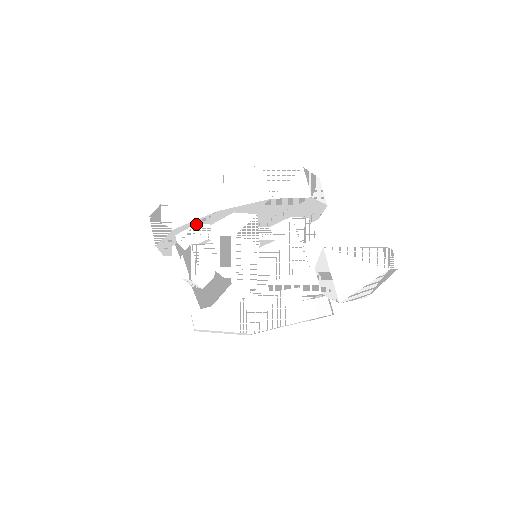
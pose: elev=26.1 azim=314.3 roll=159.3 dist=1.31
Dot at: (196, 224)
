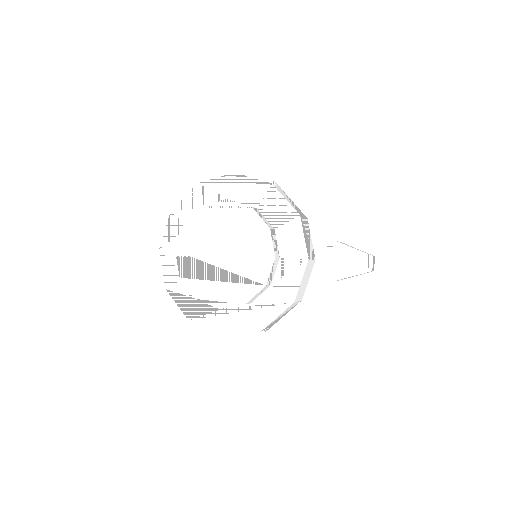
Dot at: occluded
